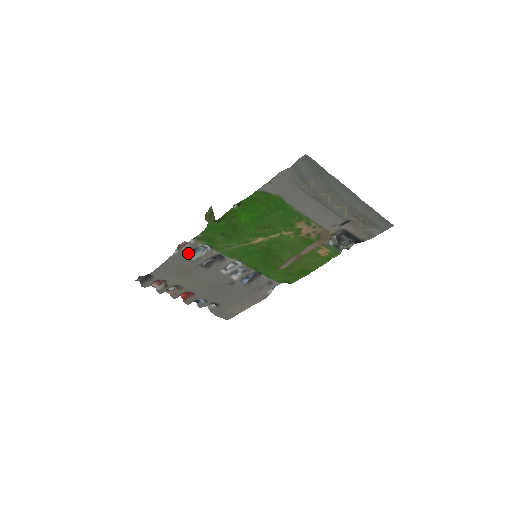
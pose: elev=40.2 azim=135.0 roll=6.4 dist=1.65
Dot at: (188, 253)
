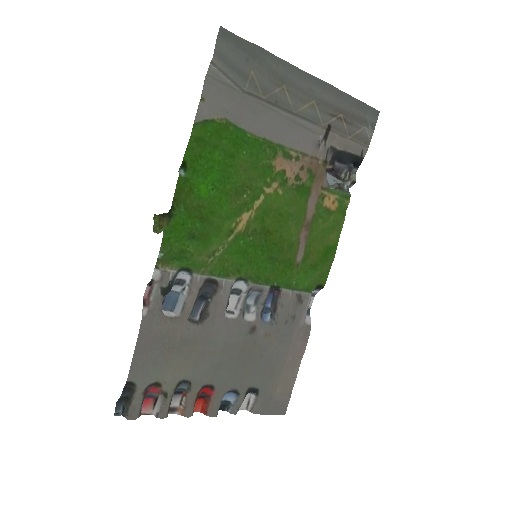
Dot at: (165, 312)
